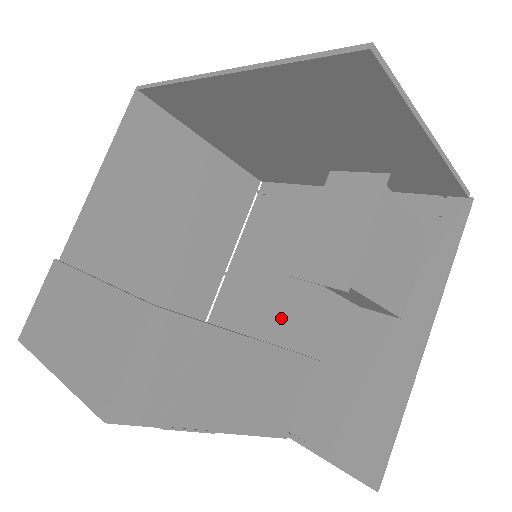
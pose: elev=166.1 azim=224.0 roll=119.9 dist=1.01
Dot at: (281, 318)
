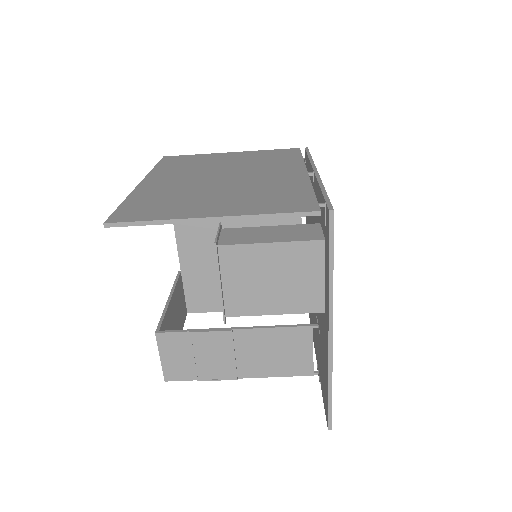
Dot at: occluded
